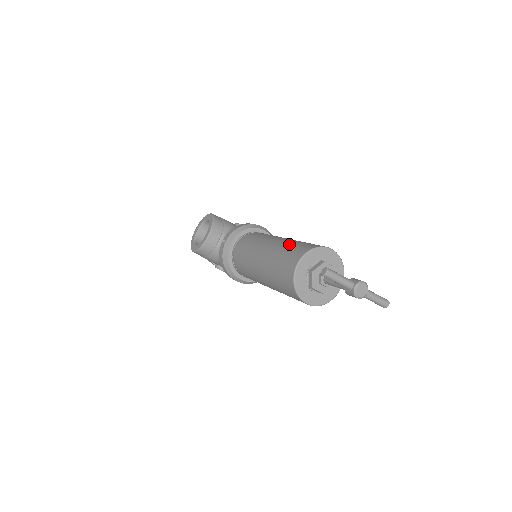
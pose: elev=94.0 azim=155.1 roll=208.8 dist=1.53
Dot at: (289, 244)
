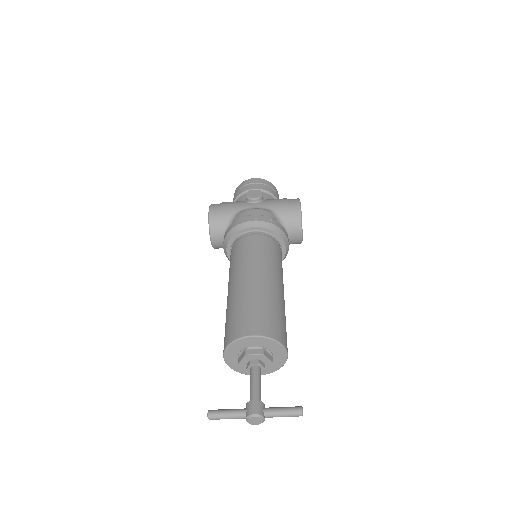
Dot at: (230, 311)
